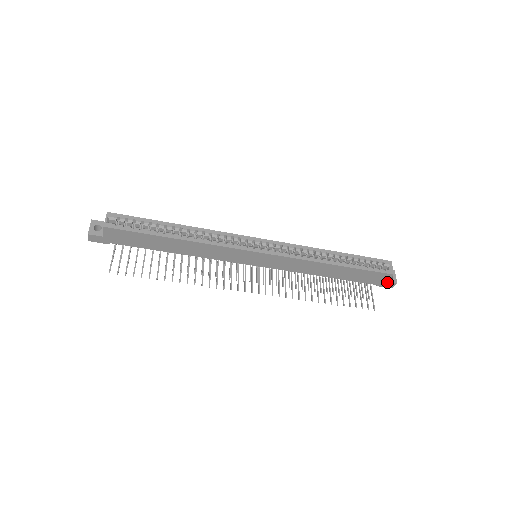
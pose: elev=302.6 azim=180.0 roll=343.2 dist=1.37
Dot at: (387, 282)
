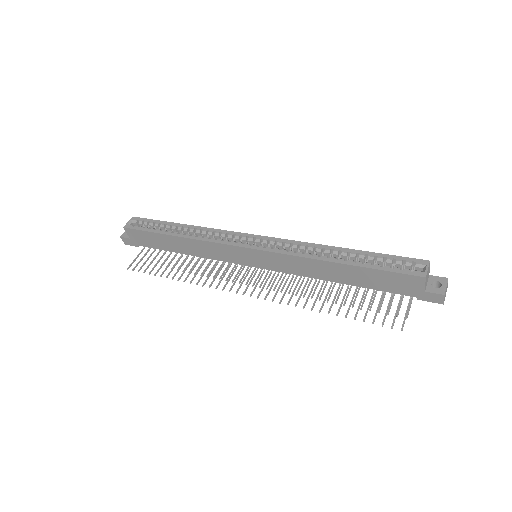
Dot at: (427, 292)
